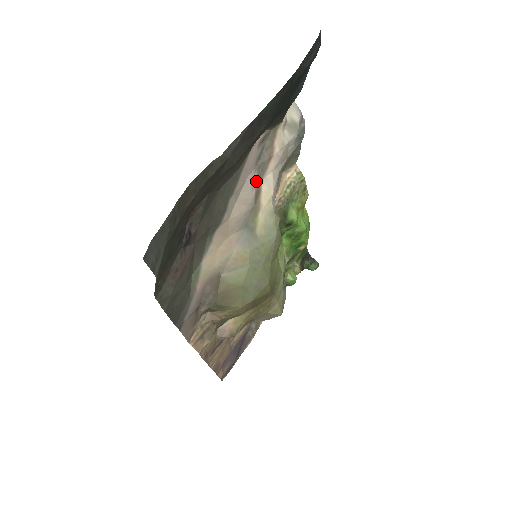
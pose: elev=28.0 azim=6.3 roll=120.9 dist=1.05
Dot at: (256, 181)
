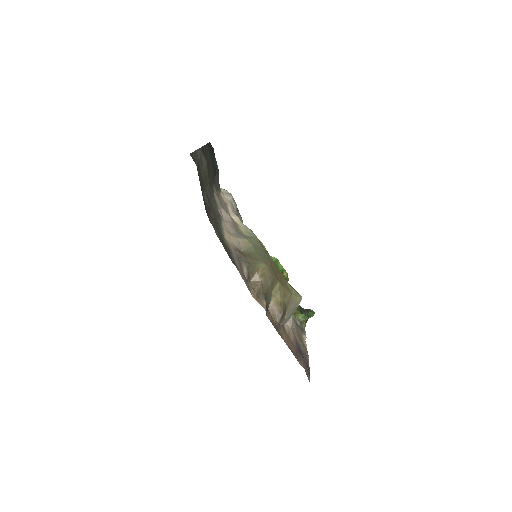
Dot at: (227, 212)
